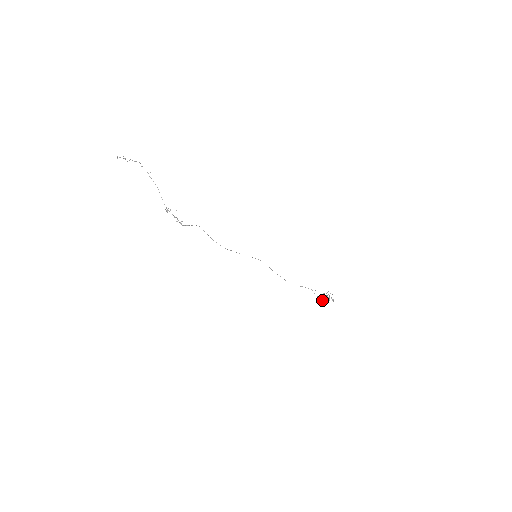
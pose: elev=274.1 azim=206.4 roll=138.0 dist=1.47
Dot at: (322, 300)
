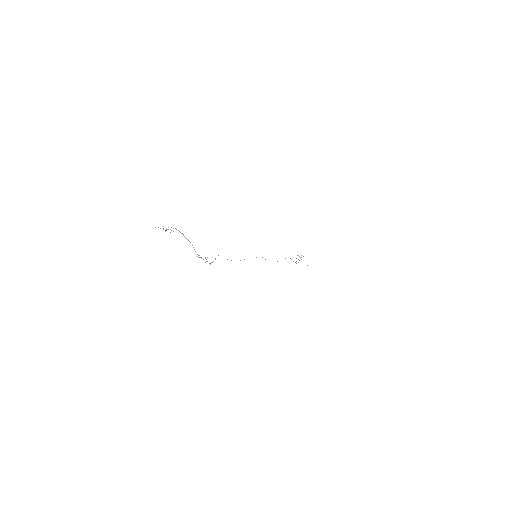
Dot at: occluded
